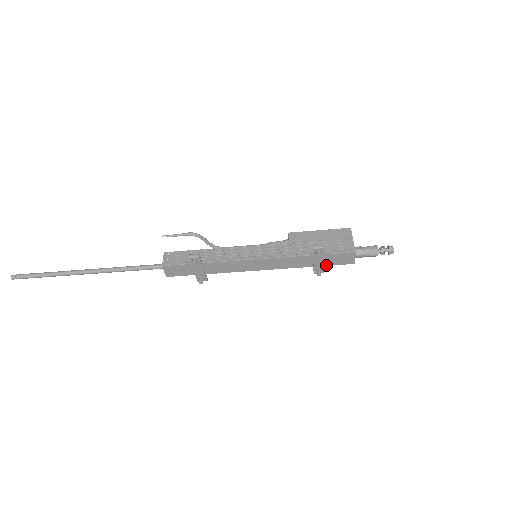
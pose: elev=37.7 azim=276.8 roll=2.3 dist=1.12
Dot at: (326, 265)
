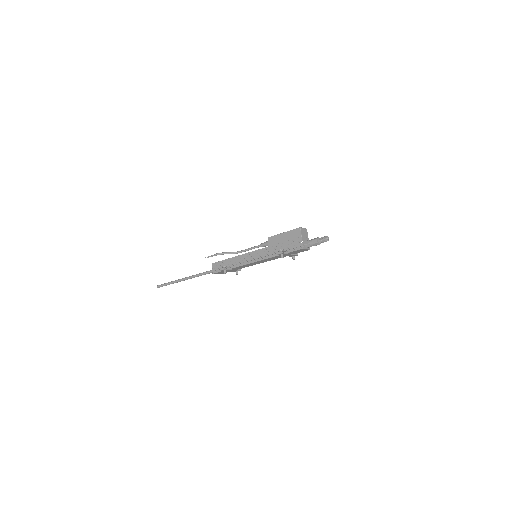
Dot at: occluded
